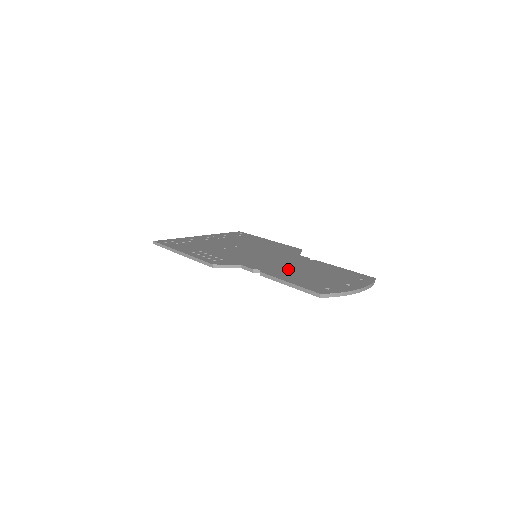
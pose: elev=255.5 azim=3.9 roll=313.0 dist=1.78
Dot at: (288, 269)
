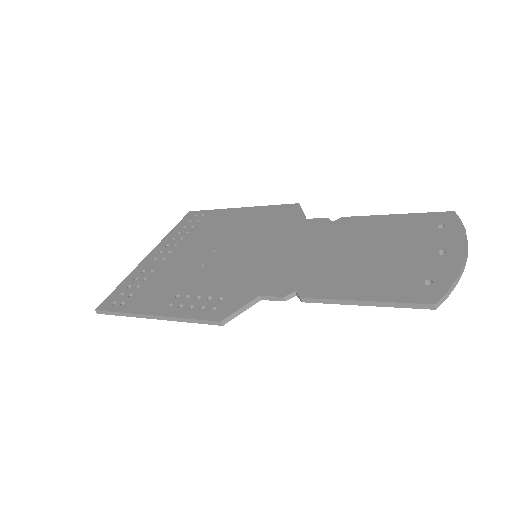
Dot at: (329, 265)
